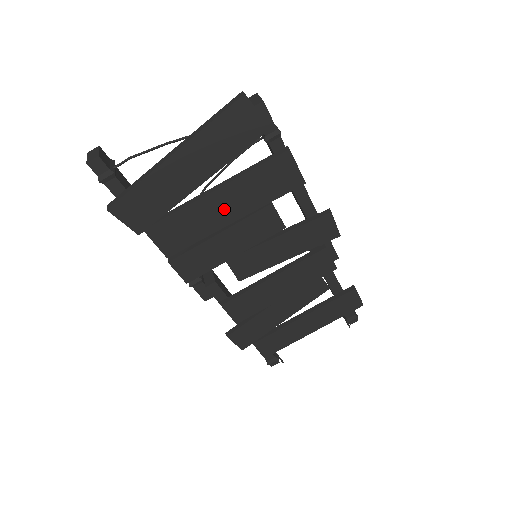
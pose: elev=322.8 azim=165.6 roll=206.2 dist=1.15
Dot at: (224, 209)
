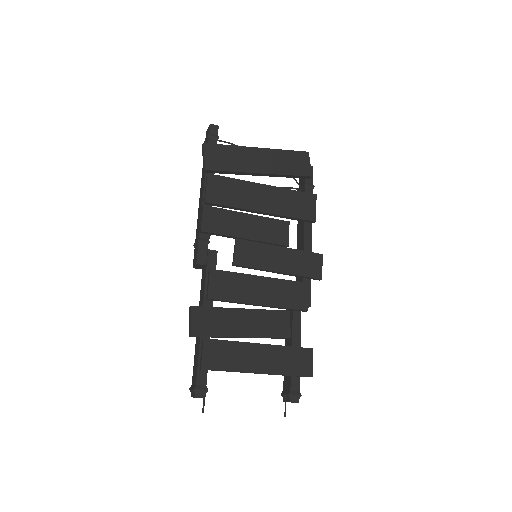
Dot at: (262, 199)
